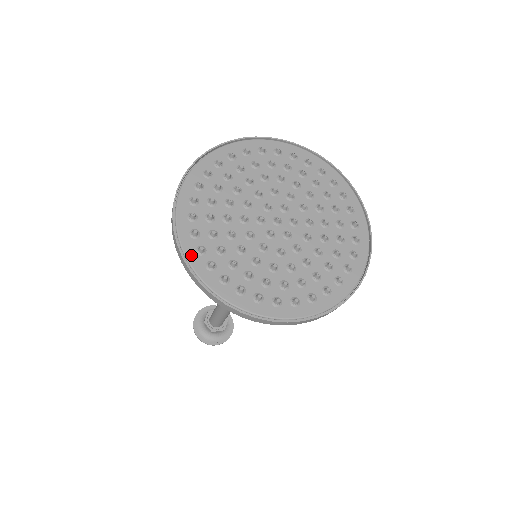
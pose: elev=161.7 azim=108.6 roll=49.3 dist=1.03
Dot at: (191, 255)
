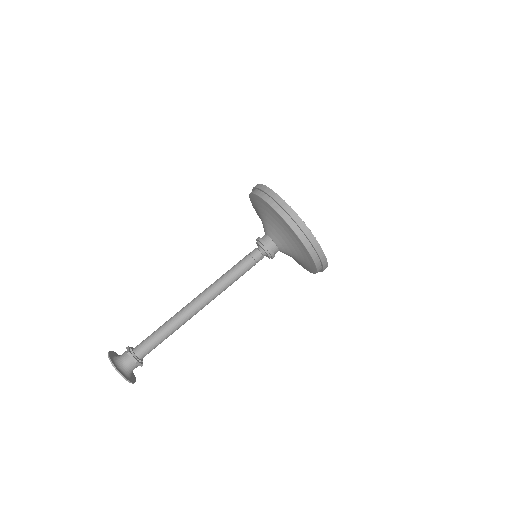
Dot at: (288, 206)
